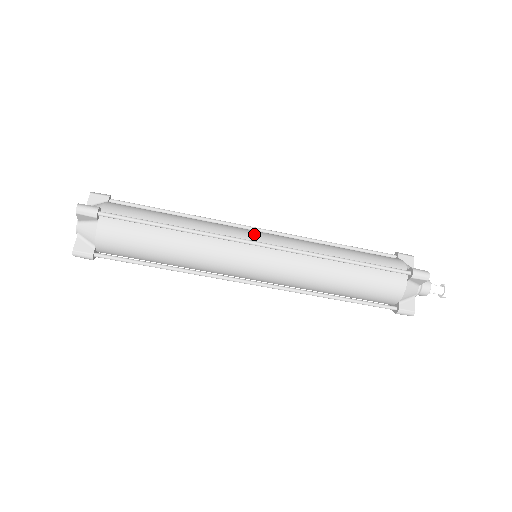
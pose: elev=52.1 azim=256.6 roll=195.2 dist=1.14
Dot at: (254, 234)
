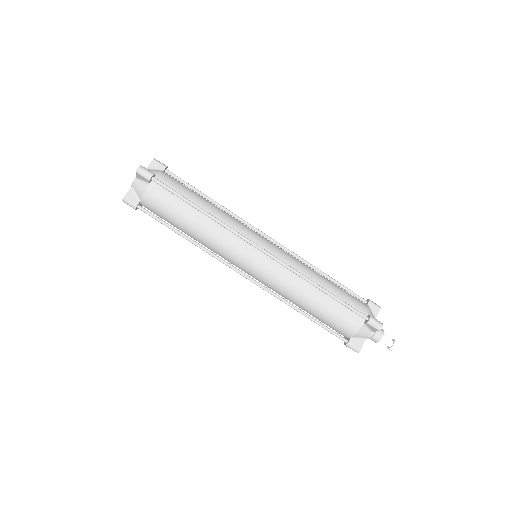
Dot at: (260, 239)
